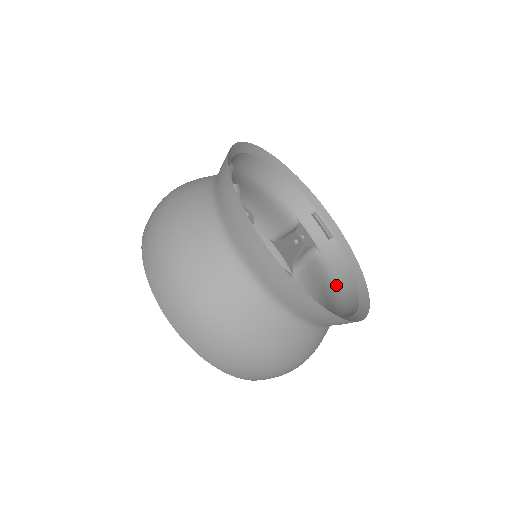
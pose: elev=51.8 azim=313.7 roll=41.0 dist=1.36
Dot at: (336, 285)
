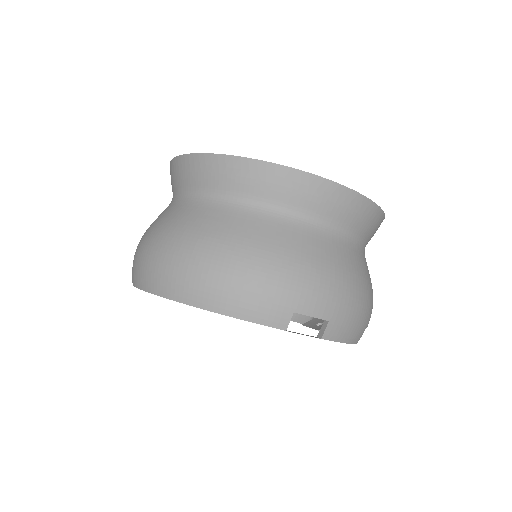
Dot at: occluded
